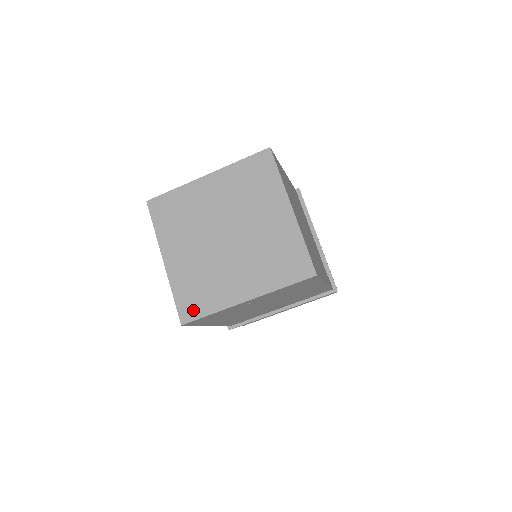
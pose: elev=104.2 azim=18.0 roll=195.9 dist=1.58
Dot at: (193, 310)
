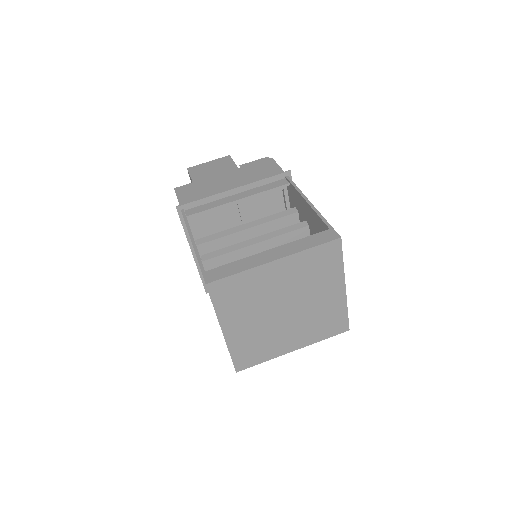
Dot at: (248, 362)
